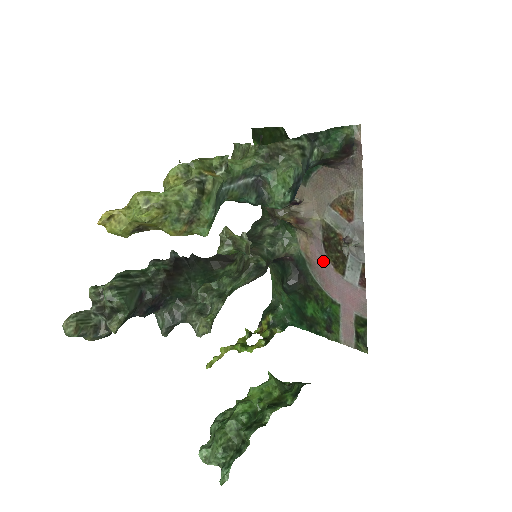
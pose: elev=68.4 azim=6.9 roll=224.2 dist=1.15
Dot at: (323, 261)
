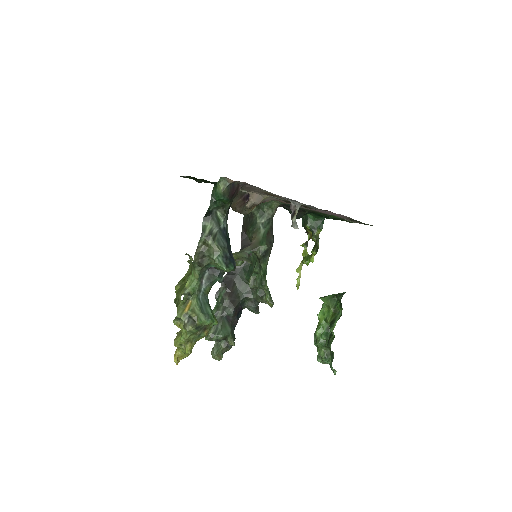
Dot at: occluded
